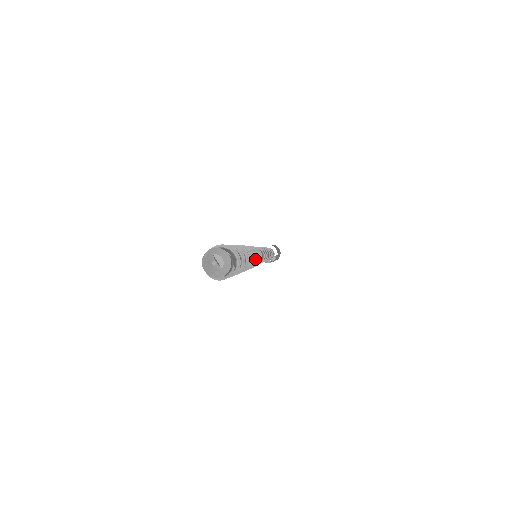
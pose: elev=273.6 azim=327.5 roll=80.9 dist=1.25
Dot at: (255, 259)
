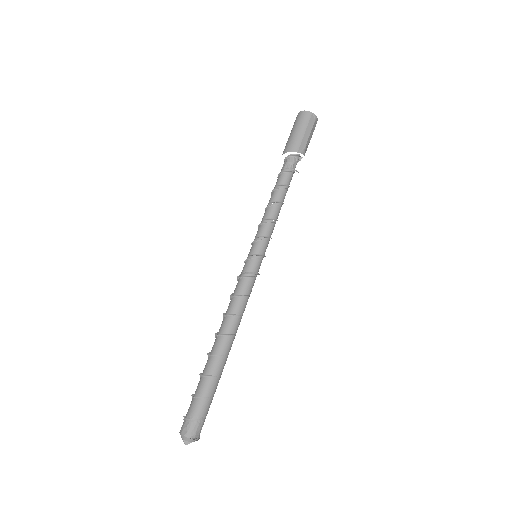
Dot at: (236, 332)
